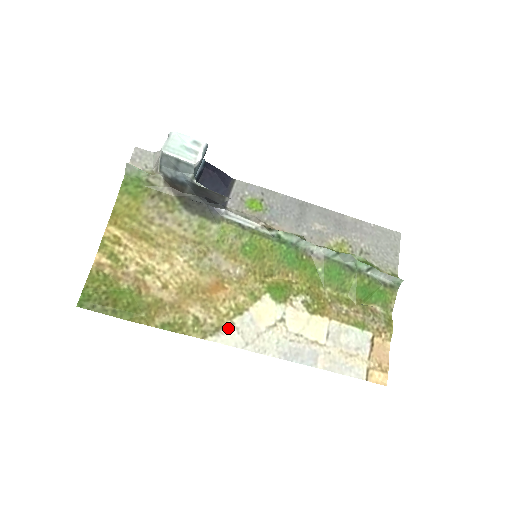
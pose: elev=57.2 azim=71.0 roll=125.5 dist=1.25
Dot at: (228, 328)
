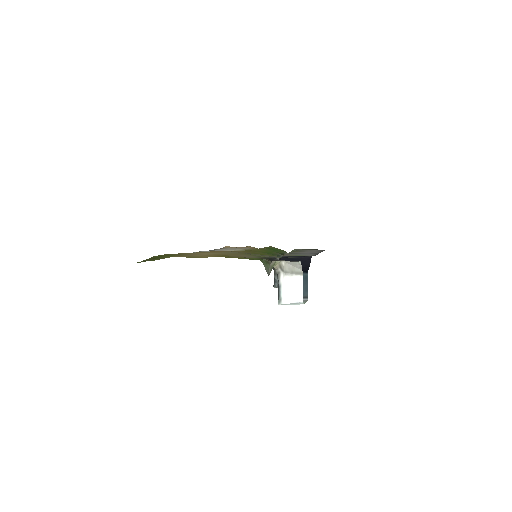
Dot at: occluded
